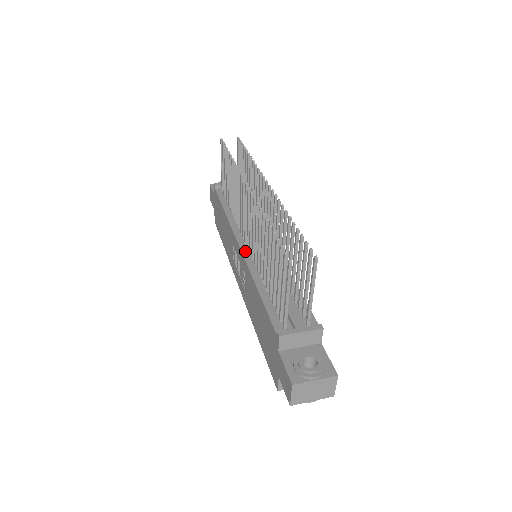
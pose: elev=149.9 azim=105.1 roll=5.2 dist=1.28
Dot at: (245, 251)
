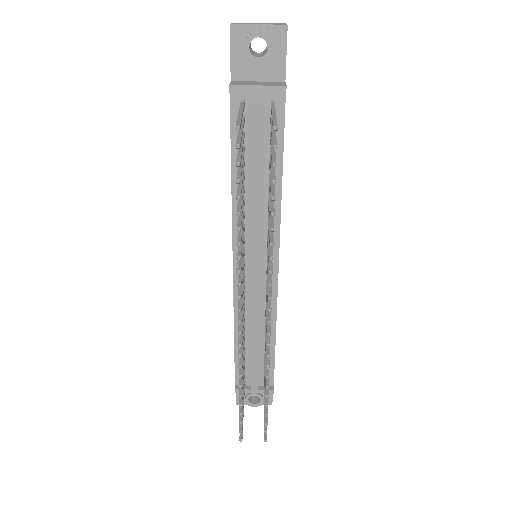
Dot at: (237, 278)
